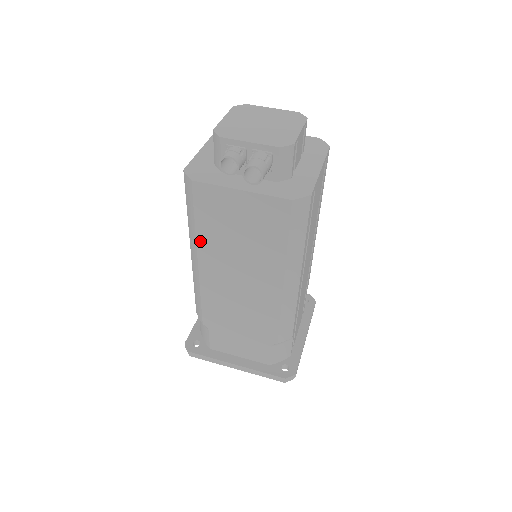
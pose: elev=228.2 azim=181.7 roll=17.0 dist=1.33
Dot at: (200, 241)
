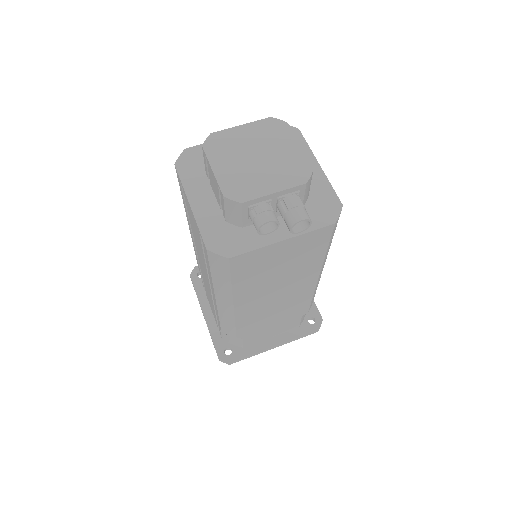
Dot at: (237, 292)
